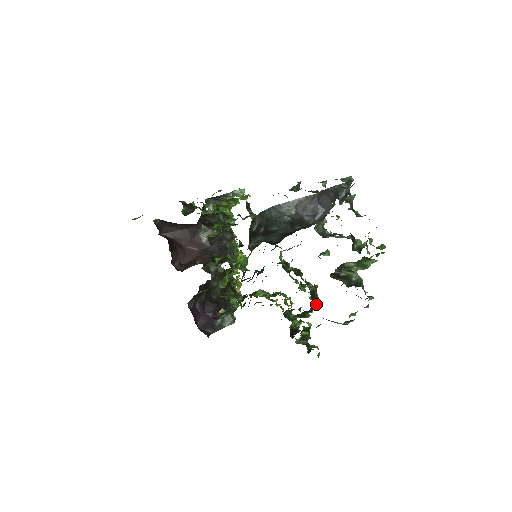
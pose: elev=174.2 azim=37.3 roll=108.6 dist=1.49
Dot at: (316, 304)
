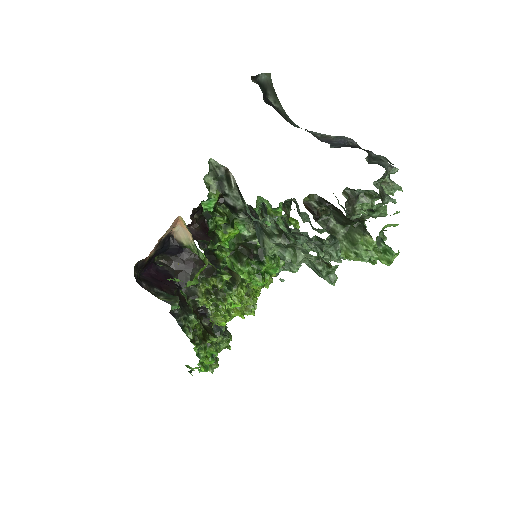
Dot at: (265, 258)
